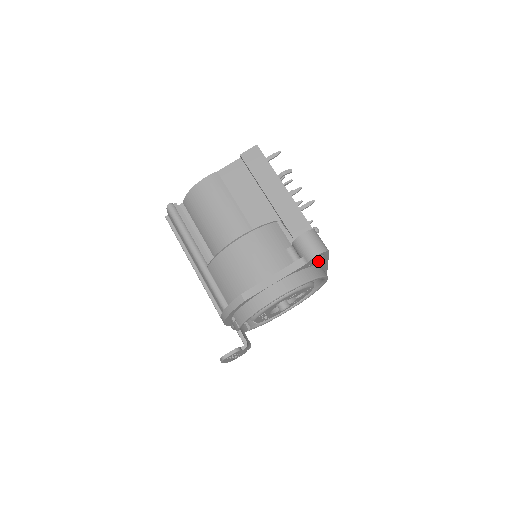
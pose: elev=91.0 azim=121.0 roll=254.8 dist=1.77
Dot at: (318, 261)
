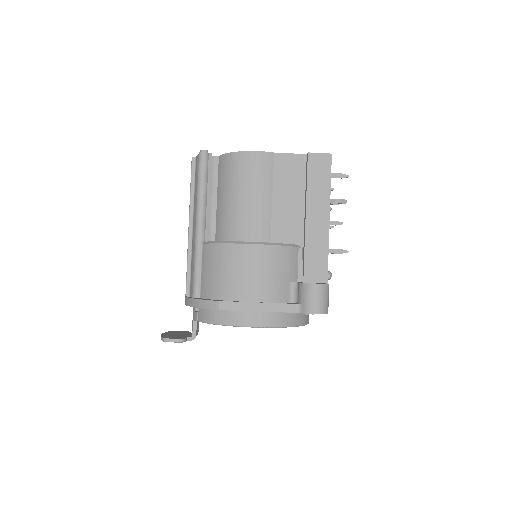
Dot at: occluded
